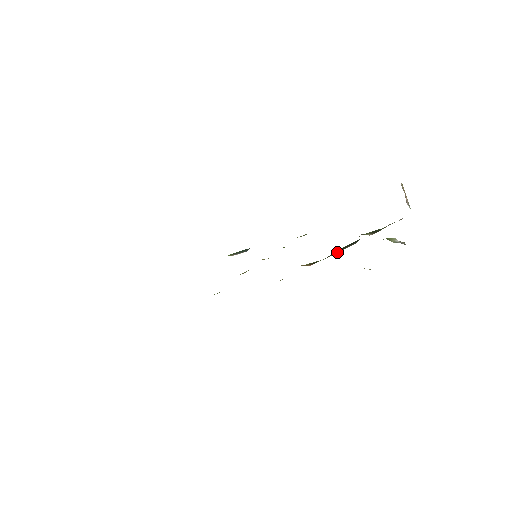
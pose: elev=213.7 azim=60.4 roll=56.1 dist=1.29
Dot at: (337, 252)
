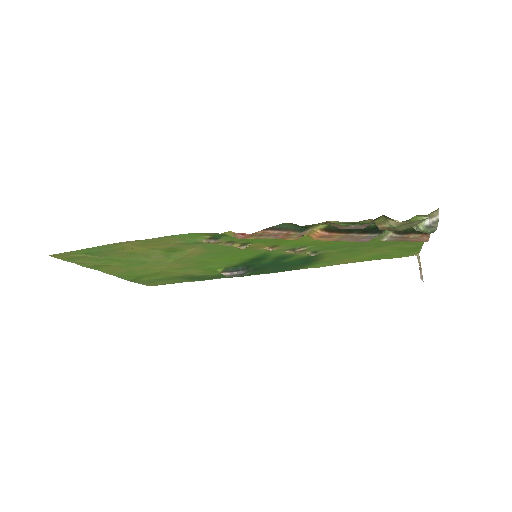
Dot at: (356, 234)
